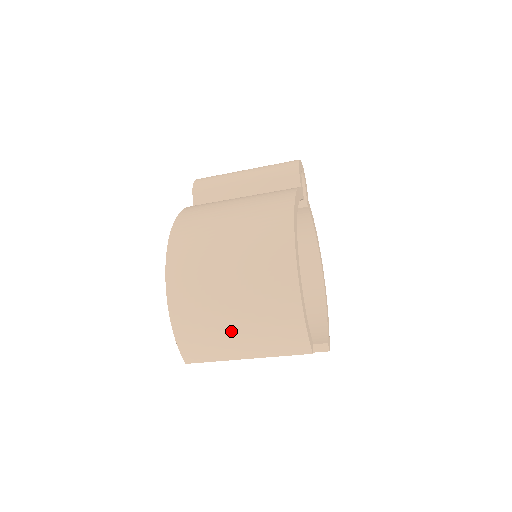
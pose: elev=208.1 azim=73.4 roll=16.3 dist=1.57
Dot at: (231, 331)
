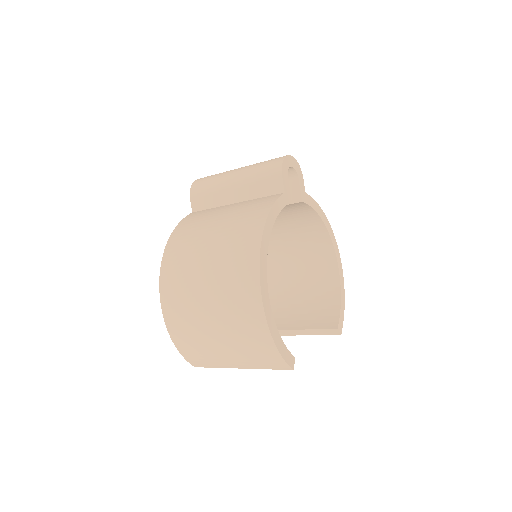
Dot at: (219, 350)
